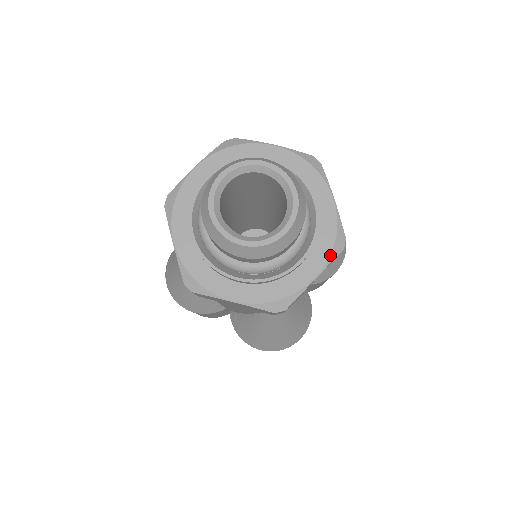
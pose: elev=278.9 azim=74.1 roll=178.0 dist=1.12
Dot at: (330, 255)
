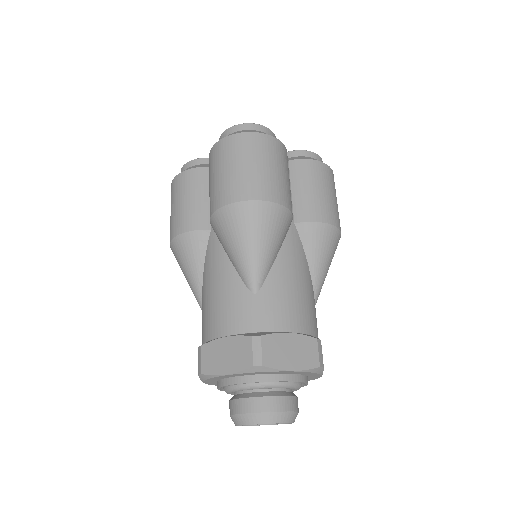
Dot at: occluded
